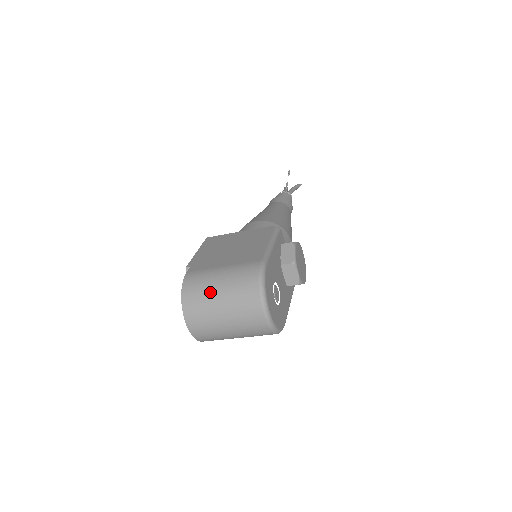
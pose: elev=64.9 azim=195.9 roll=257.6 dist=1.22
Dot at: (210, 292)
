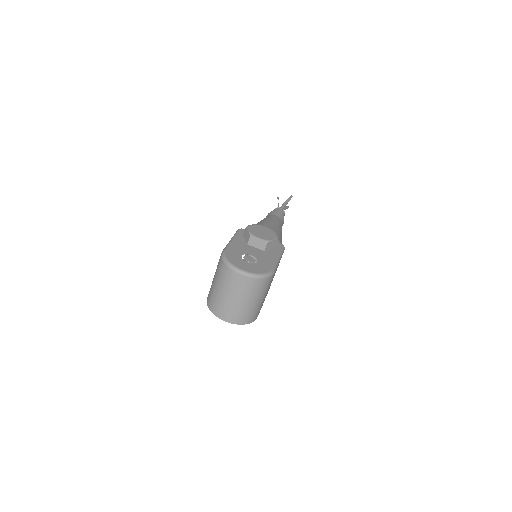
Dot at: (215, 292)
